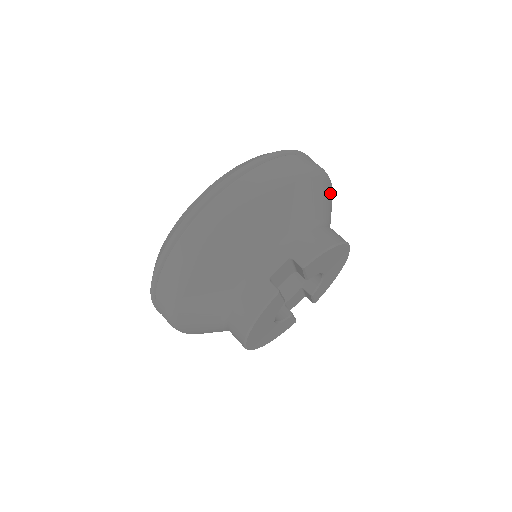
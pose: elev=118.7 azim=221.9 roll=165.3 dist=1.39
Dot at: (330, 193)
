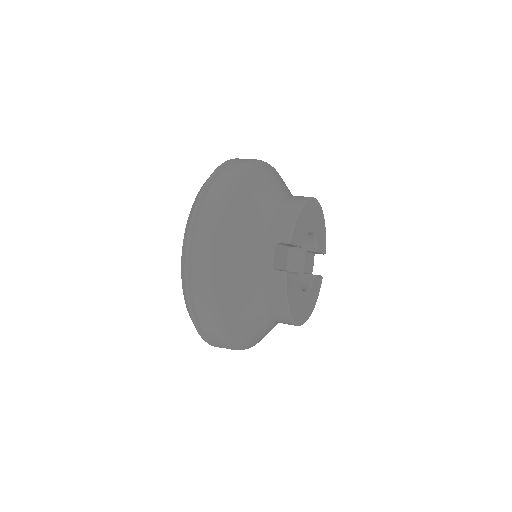
Dot at: (271, 171)
